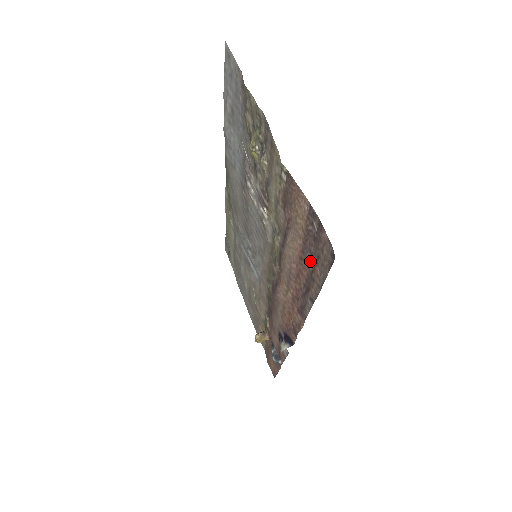
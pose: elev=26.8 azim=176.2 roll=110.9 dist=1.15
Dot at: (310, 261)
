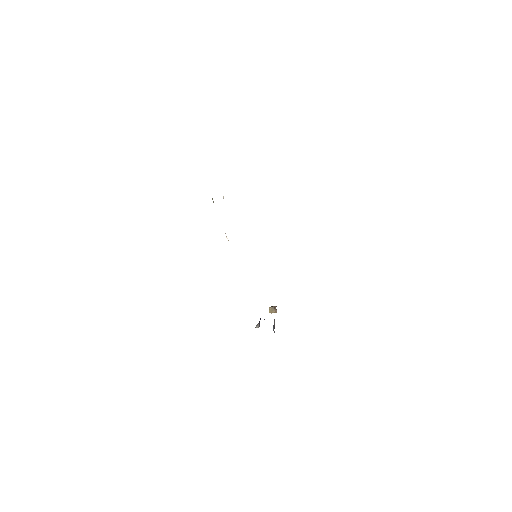
Dot at: occluded
